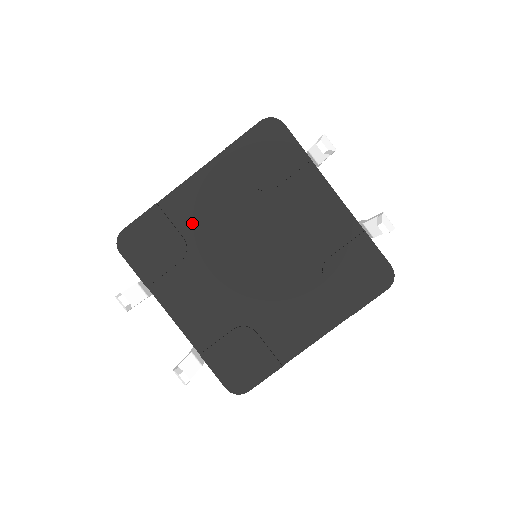
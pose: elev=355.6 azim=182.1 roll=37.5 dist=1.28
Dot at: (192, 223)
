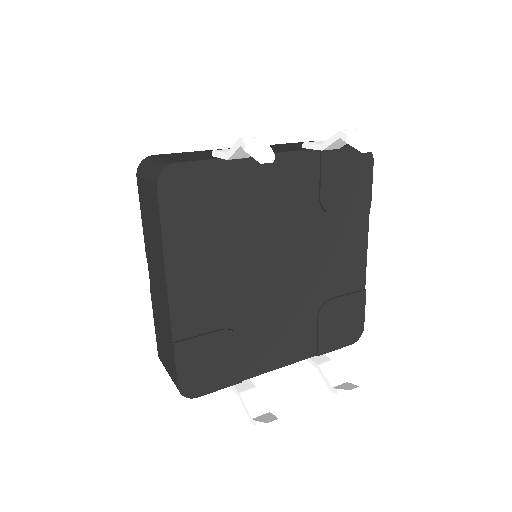
Dot at: (213, 315)
